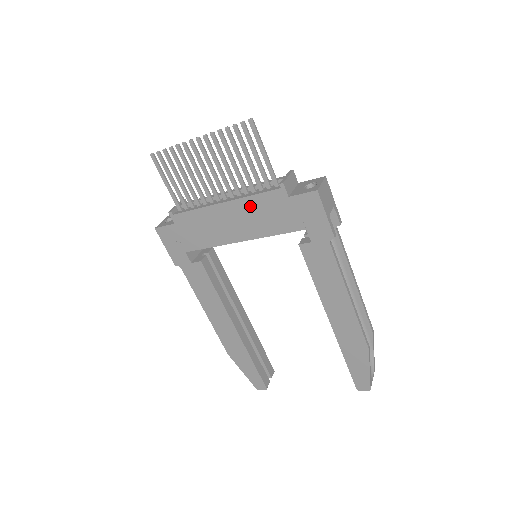
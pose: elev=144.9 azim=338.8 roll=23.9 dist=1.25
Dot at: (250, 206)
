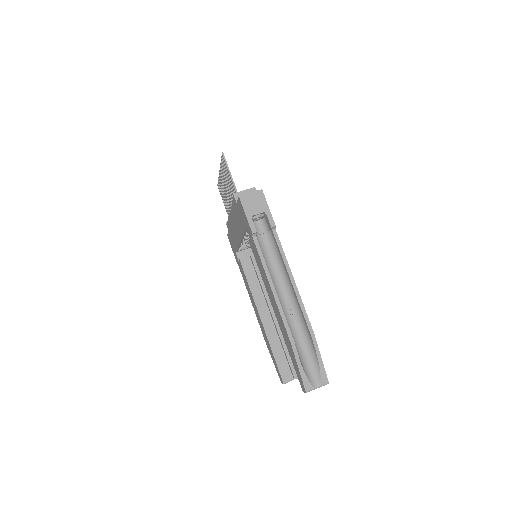
Dot at: (234, 213)
